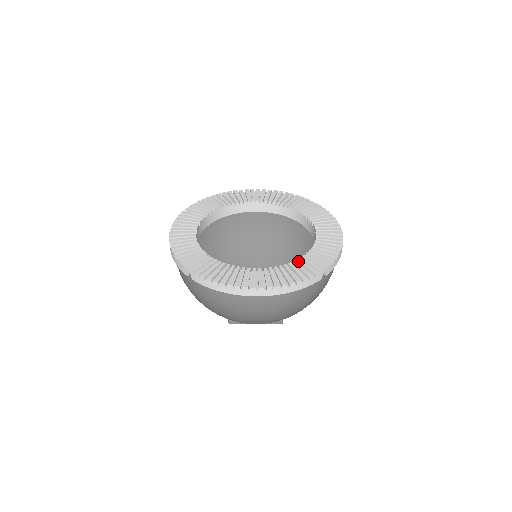
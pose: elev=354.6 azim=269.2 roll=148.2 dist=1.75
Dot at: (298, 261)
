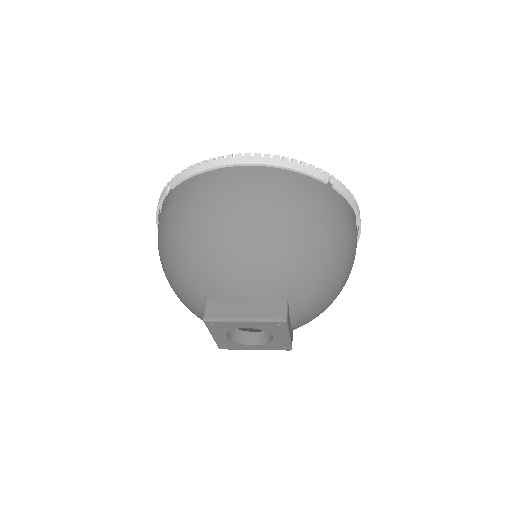
Dot at: occluded
